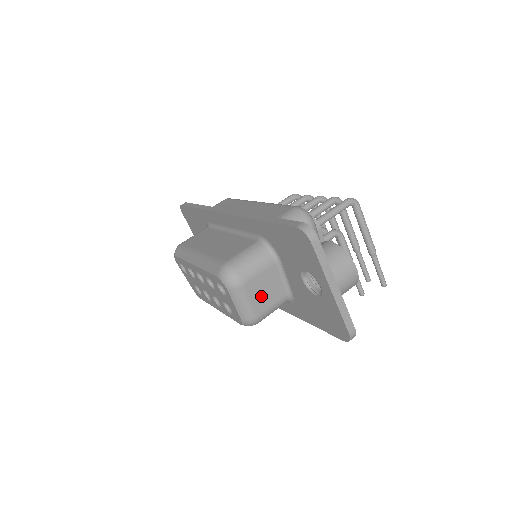
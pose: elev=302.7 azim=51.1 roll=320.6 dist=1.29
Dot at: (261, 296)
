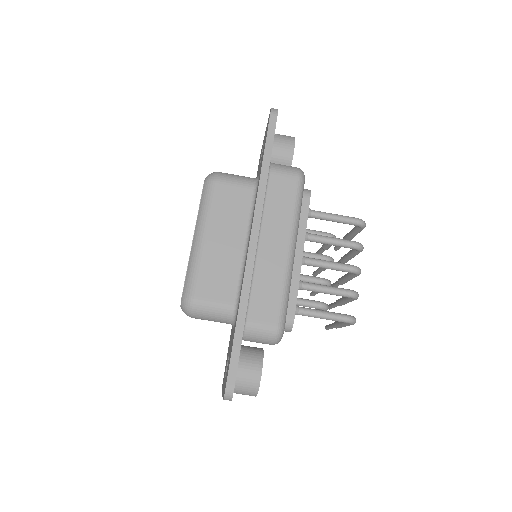
Dot at: occluded
